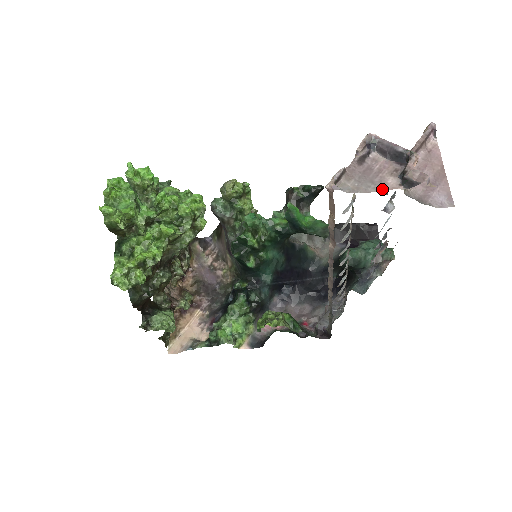
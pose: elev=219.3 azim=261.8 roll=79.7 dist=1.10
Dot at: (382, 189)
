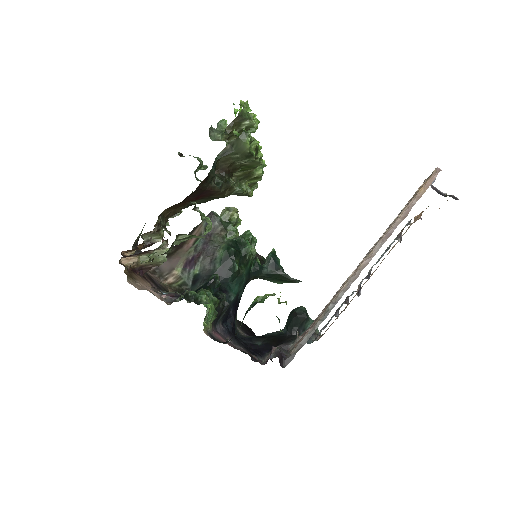
Dot at: occluded
